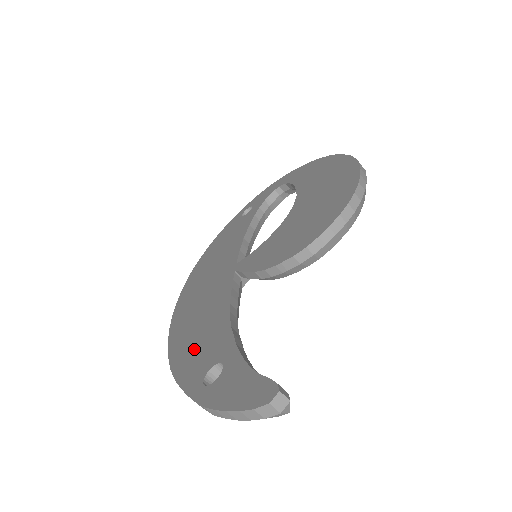
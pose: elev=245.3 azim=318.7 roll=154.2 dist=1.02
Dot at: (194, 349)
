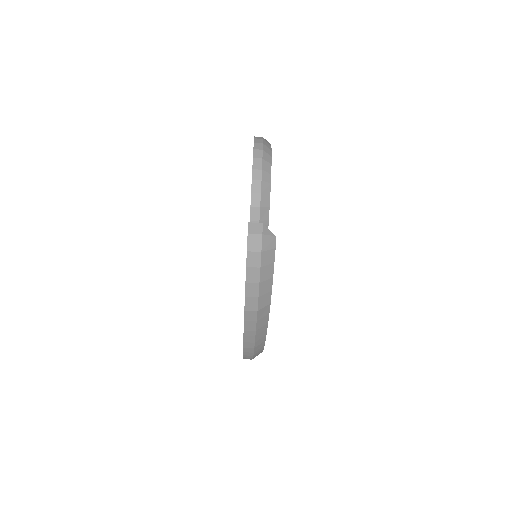
Dot at: occluded
